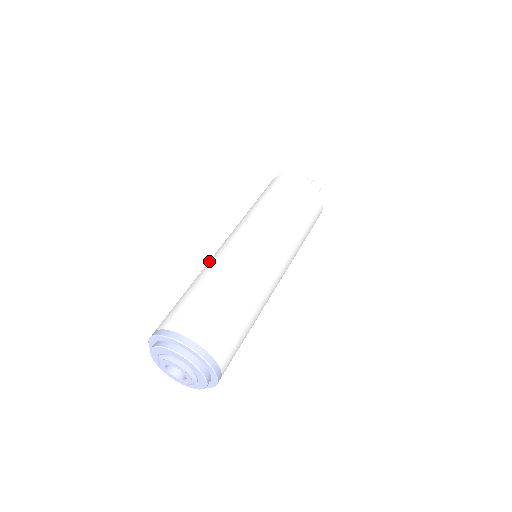
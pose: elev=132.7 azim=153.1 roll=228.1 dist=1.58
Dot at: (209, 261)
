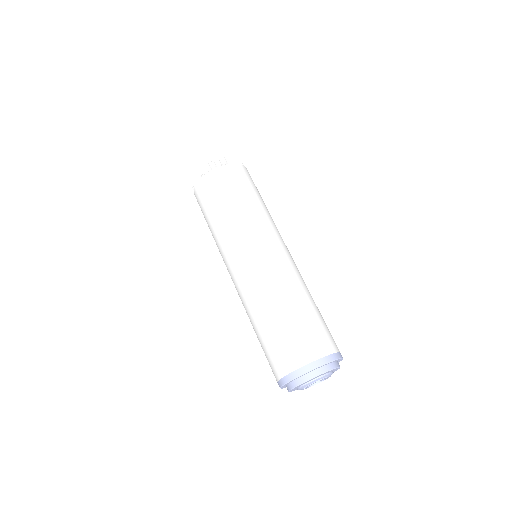
Dot at: (242, 303)
